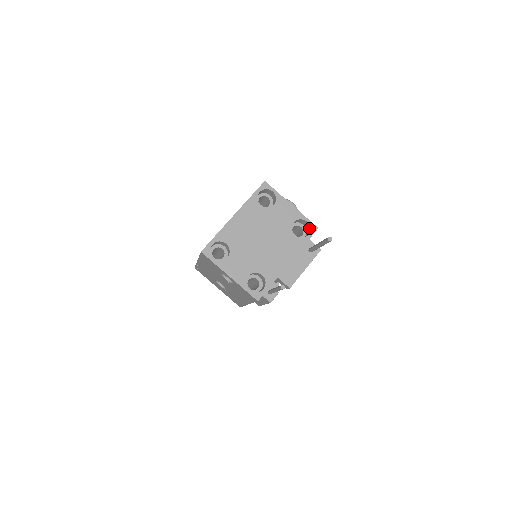
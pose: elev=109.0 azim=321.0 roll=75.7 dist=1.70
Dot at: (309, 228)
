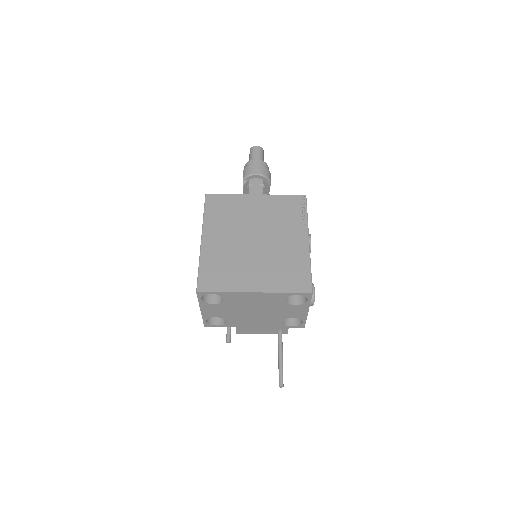
Dot at: (299, 323)
